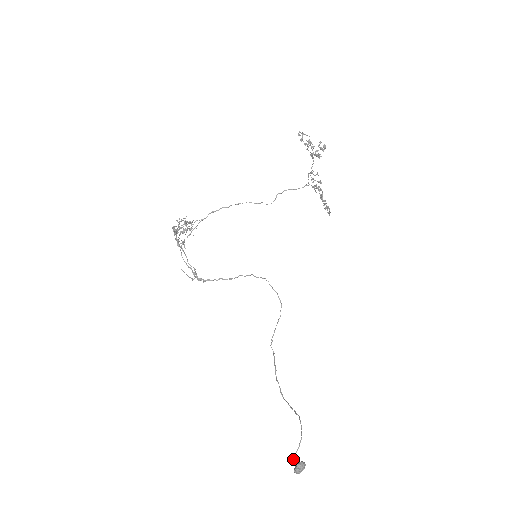
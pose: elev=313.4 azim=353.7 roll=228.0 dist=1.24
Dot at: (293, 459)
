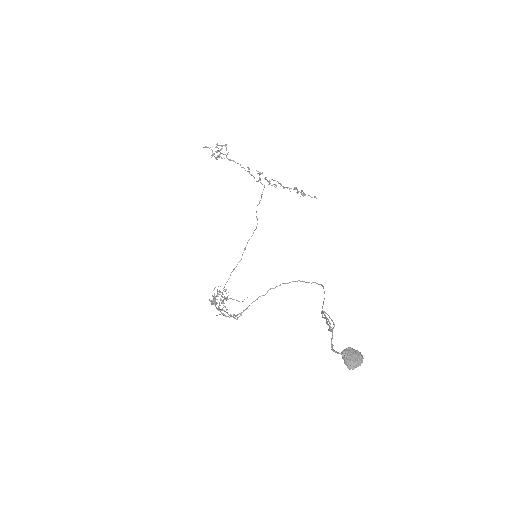
Dot at: occluded
